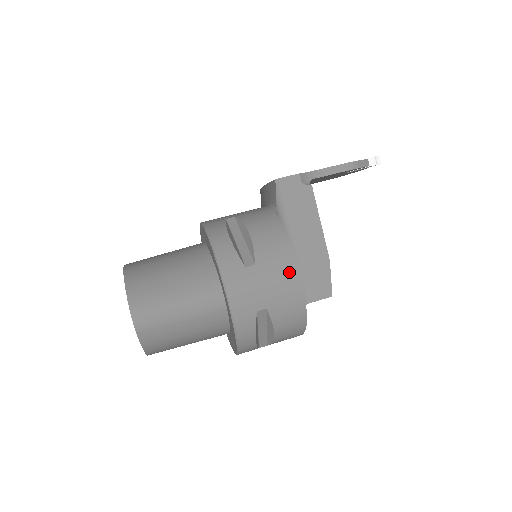
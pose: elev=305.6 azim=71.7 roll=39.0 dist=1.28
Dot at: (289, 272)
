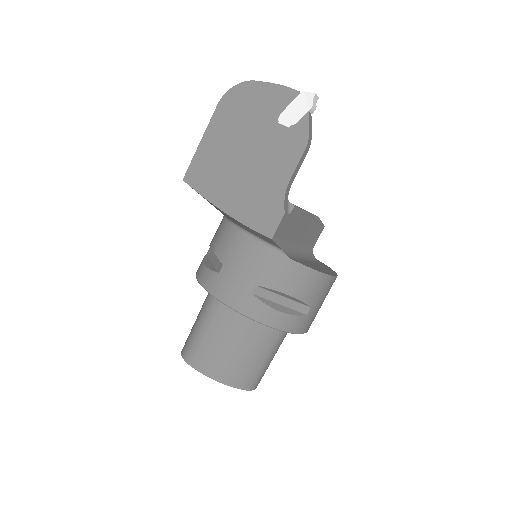
Dot at: (330, 284)
